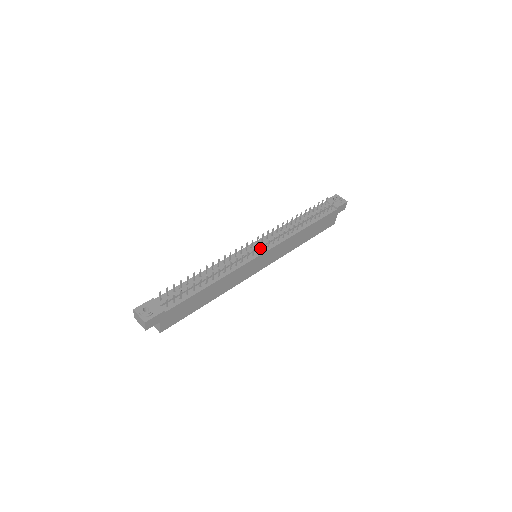
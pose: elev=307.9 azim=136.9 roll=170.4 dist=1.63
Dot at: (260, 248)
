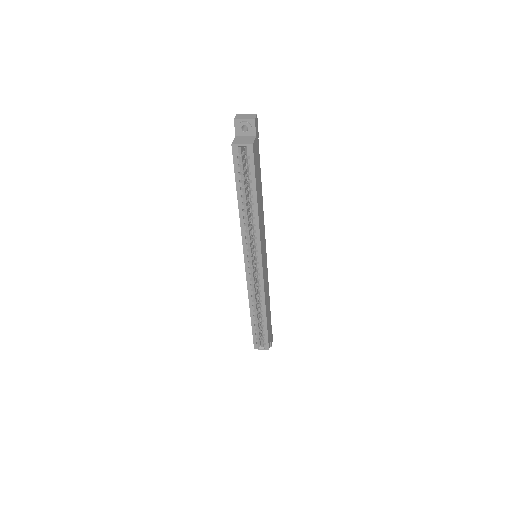
Dot at: occluded
